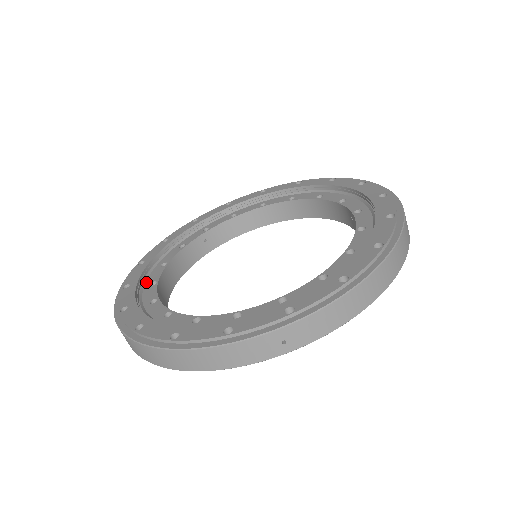
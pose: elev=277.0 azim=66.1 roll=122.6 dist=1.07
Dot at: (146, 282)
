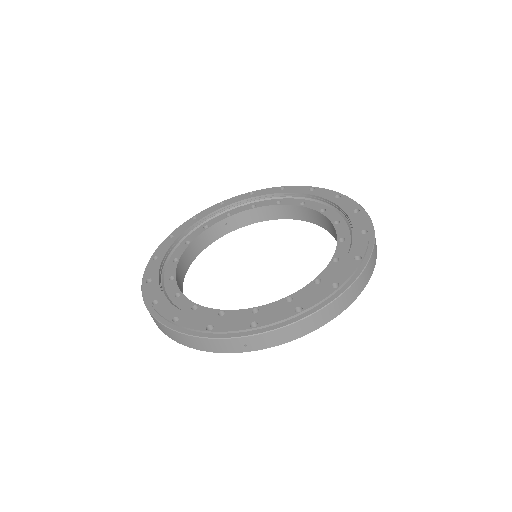
Dot at: (171, 256)
